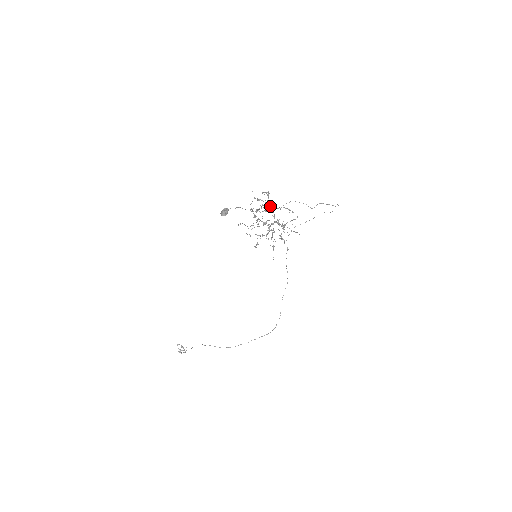
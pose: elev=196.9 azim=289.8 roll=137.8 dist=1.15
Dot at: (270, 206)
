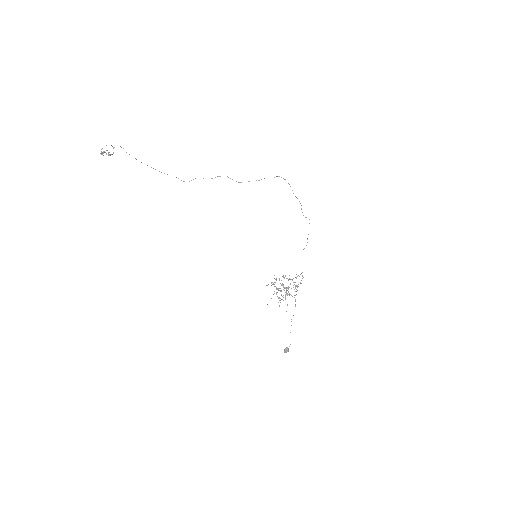
Dot at: occluded
